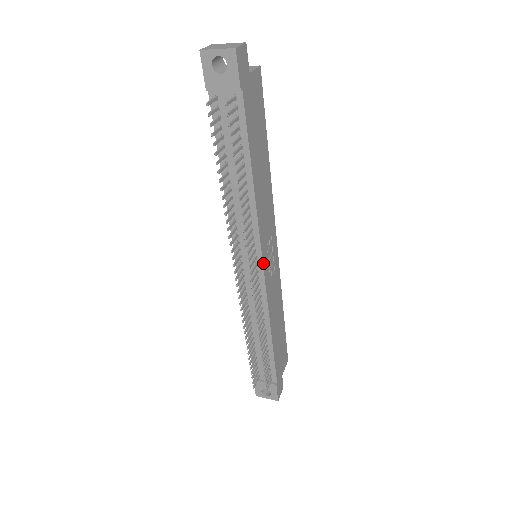
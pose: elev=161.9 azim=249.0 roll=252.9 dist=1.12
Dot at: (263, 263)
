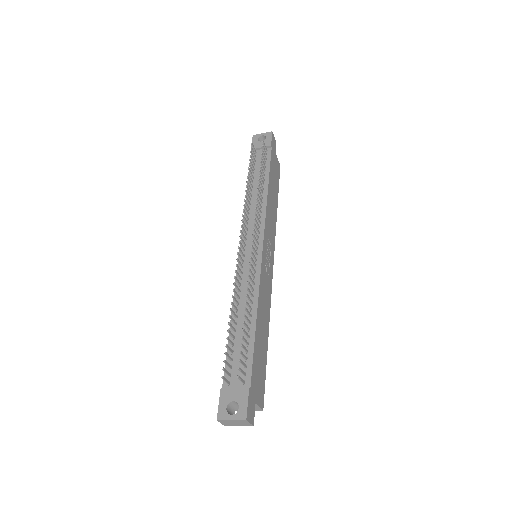
Dot at: (263, 243)
